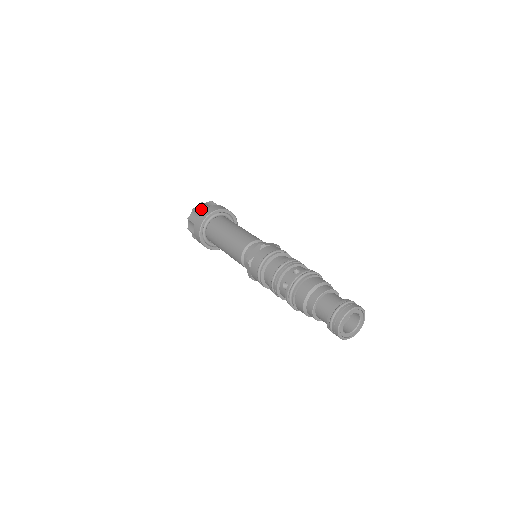
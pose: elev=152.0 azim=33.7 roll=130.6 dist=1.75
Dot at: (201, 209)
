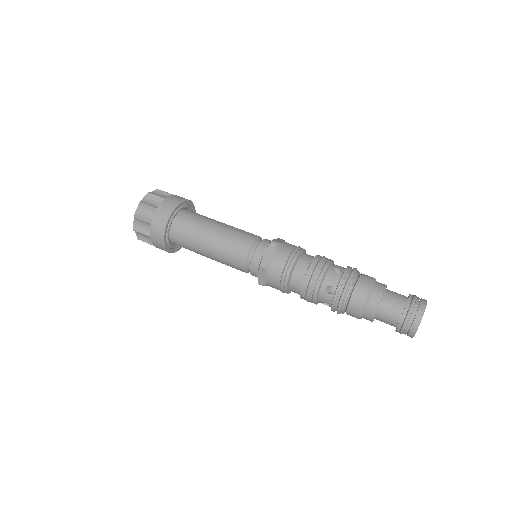
Dot at: (143, 227)
